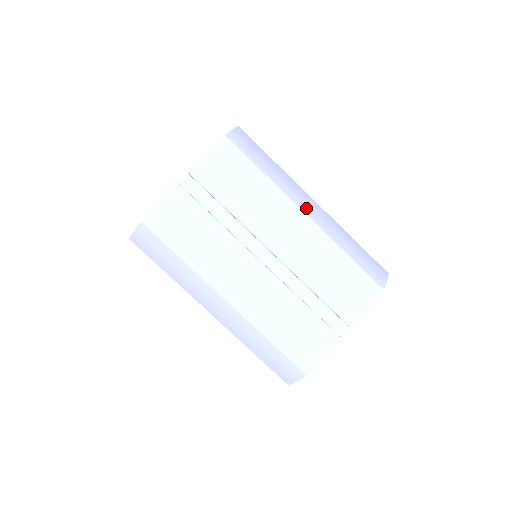
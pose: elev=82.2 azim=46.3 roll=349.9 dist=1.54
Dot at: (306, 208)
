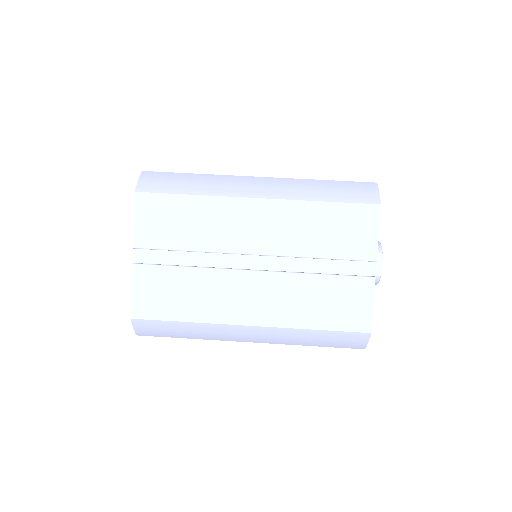
Dot at: (253, 192)
